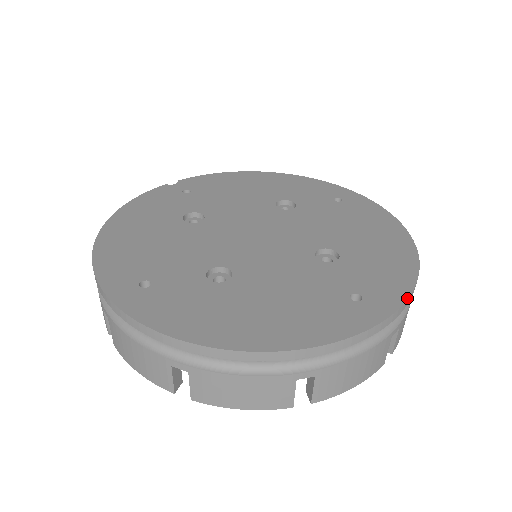
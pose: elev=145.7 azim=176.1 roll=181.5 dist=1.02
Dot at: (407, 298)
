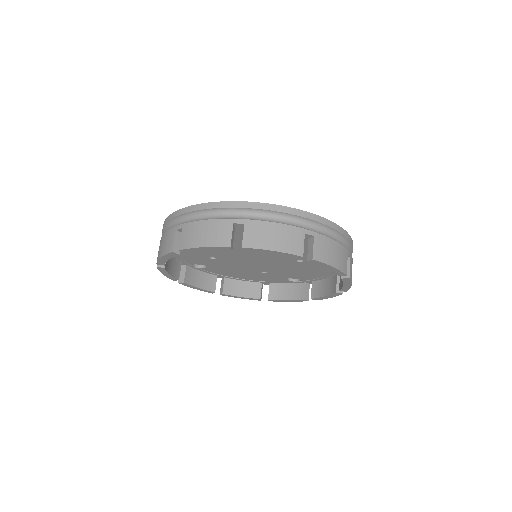
Dot at: occluded
